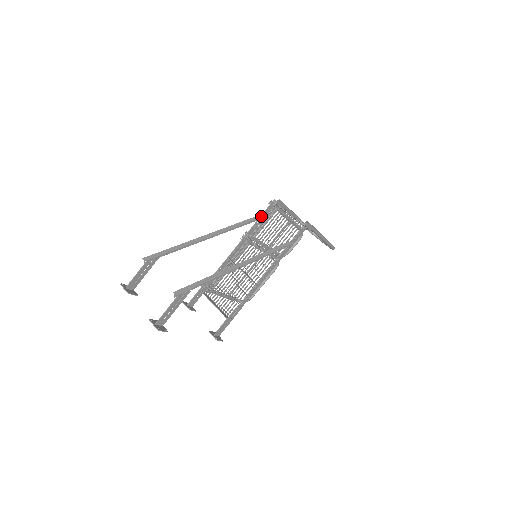
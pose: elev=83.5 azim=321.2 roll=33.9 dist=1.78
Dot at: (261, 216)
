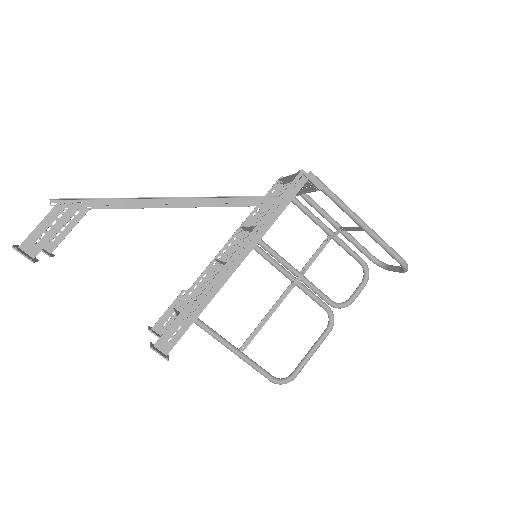
Dot at: occluded
